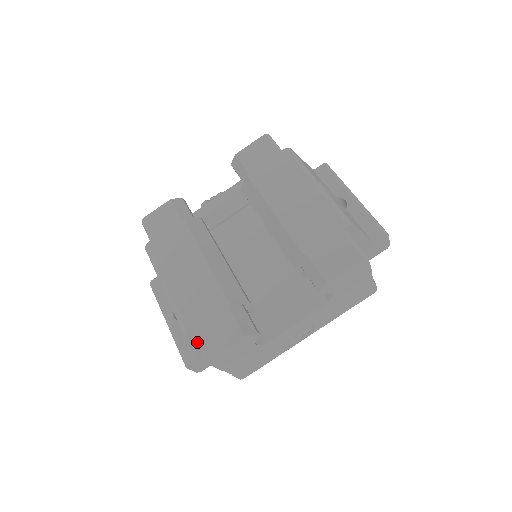
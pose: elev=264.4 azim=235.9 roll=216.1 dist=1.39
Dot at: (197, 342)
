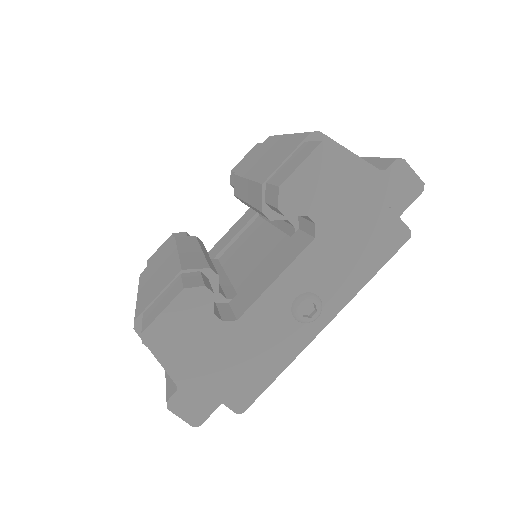
Dot at: occluded
